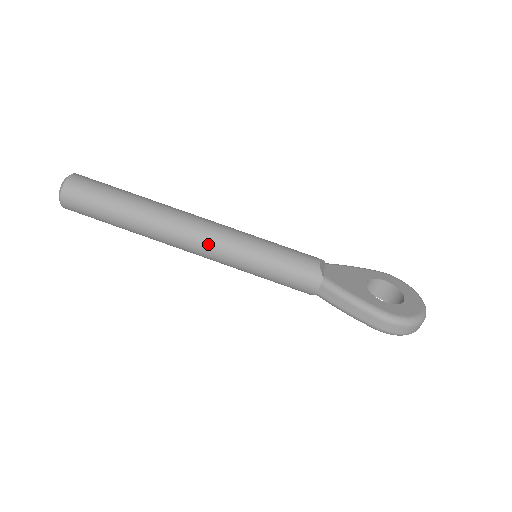
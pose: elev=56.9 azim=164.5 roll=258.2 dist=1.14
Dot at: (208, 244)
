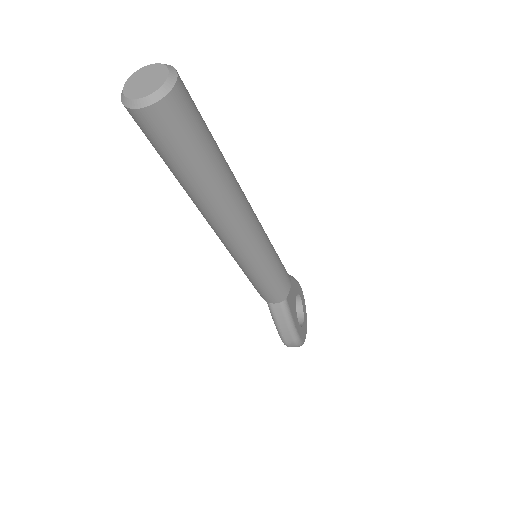
Dot at: (244, 245)
